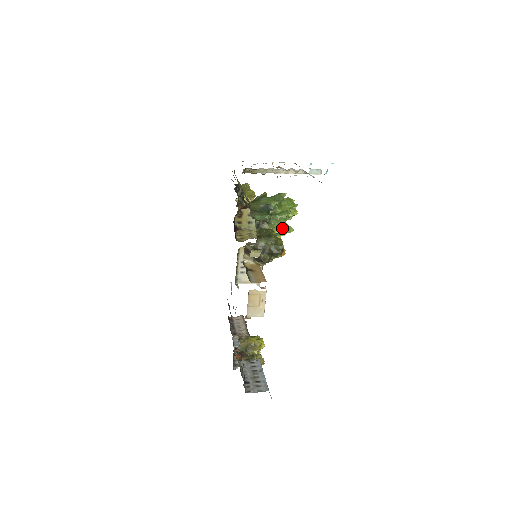
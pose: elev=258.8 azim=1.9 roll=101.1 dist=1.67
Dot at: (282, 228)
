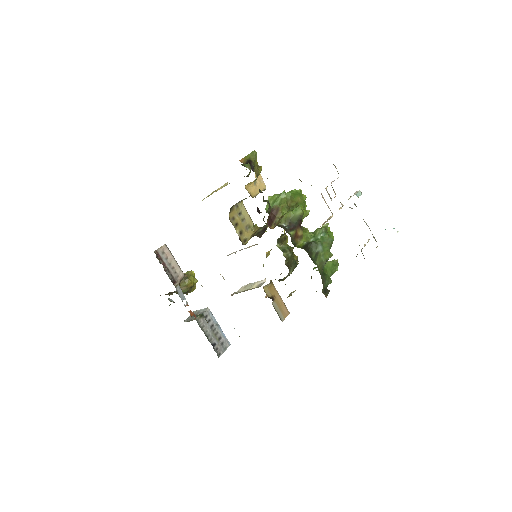
Dot at: occluded
